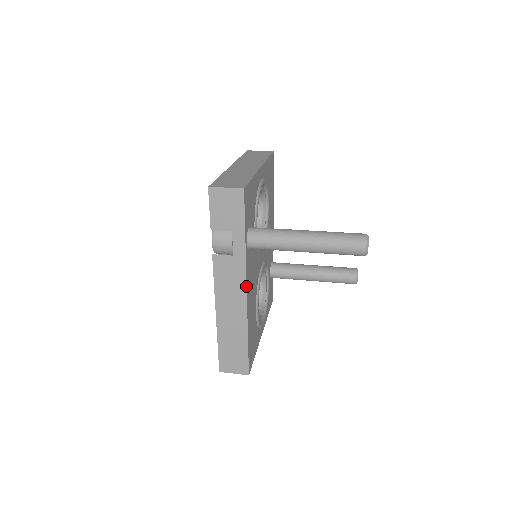
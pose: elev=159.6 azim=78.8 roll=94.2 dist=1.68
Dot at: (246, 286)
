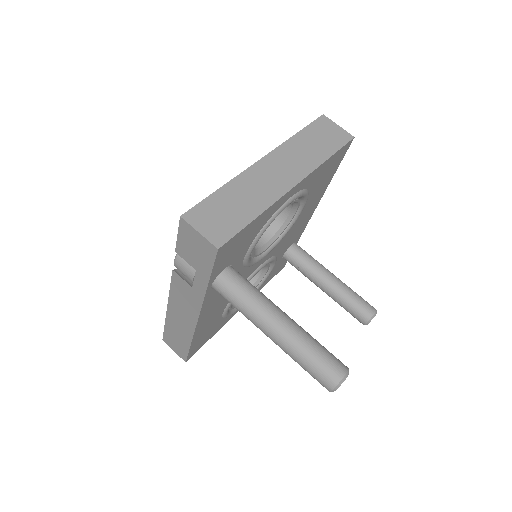
Dot at: (198, 316)
